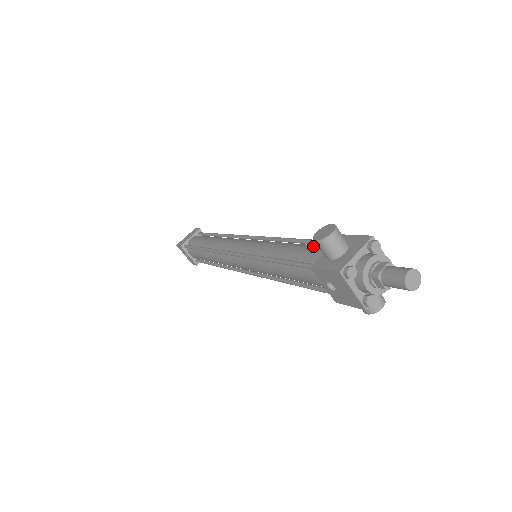
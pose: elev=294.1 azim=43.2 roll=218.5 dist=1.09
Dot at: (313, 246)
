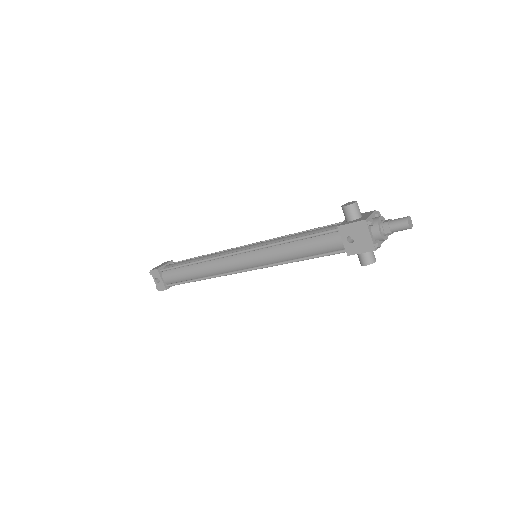
Dot at: occluded
